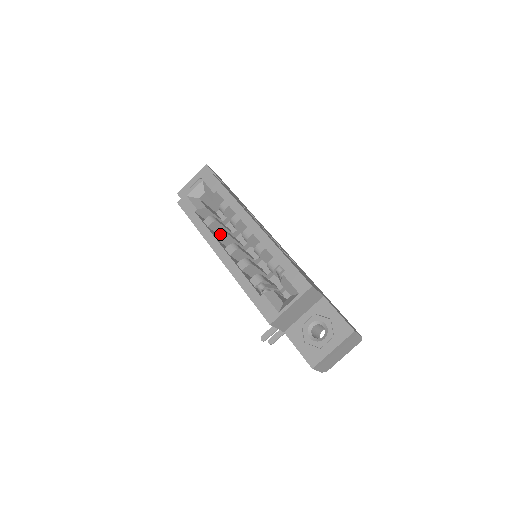
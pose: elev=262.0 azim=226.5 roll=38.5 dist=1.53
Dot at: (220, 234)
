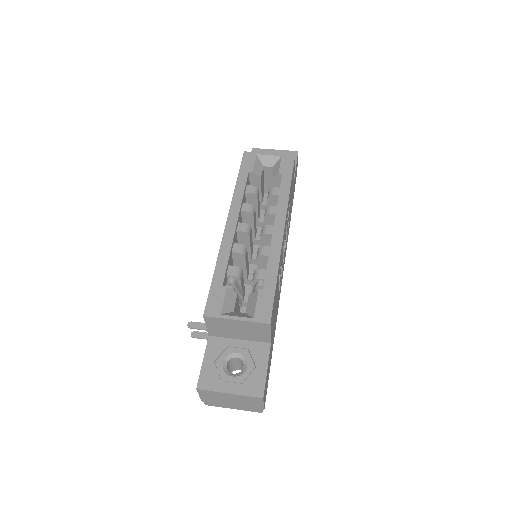
Dot at: (248, 208)
